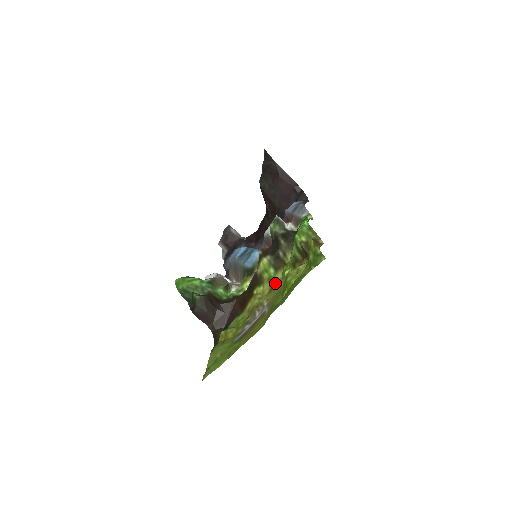
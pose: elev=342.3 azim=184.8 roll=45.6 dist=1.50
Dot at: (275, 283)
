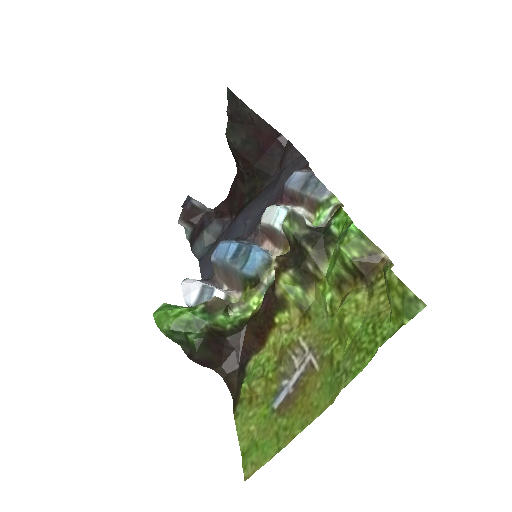
Dot at: (307, 308)
